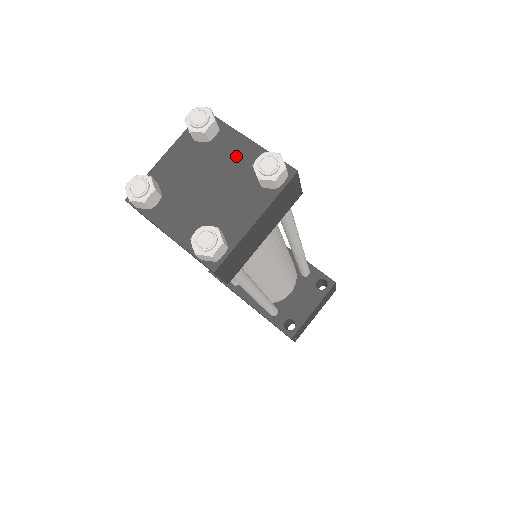
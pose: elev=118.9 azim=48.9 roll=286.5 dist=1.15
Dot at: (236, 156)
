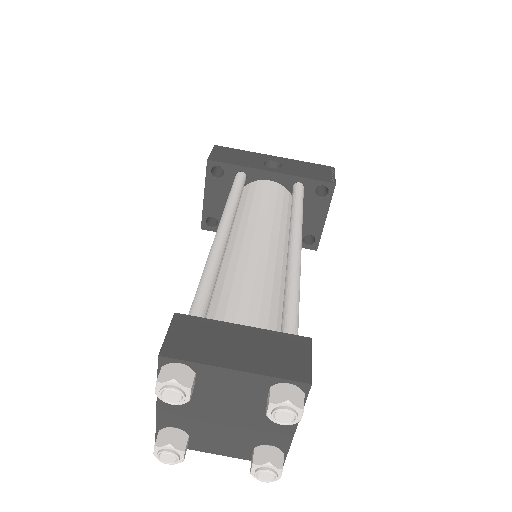
Dot at: (234, 388)
